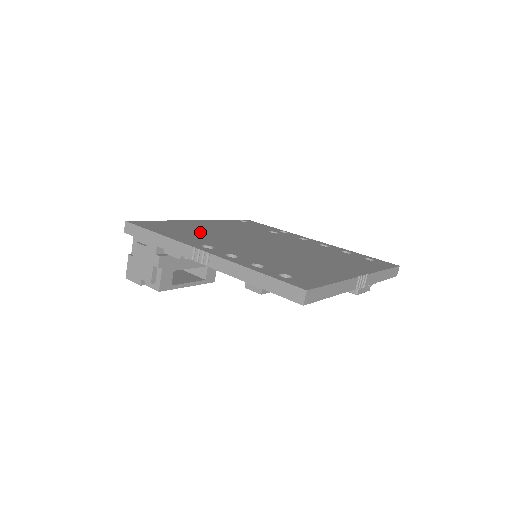
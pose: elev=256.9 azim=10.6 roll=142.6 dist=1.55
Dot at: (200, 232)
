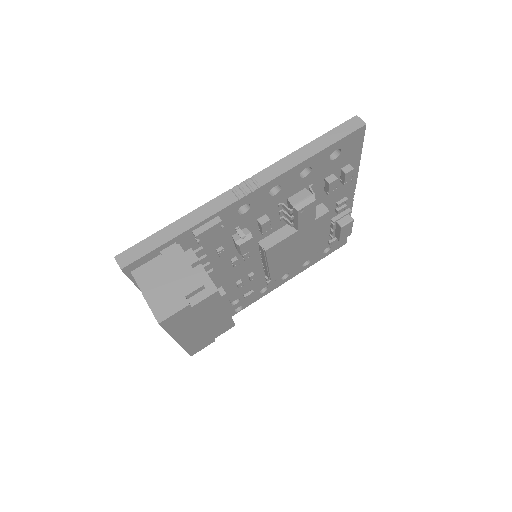
Dot at: occluded
